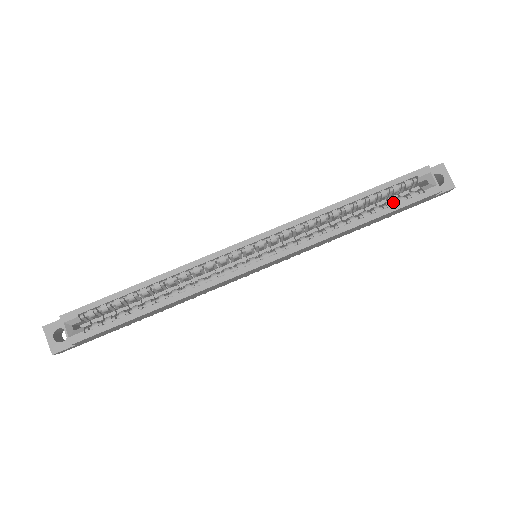
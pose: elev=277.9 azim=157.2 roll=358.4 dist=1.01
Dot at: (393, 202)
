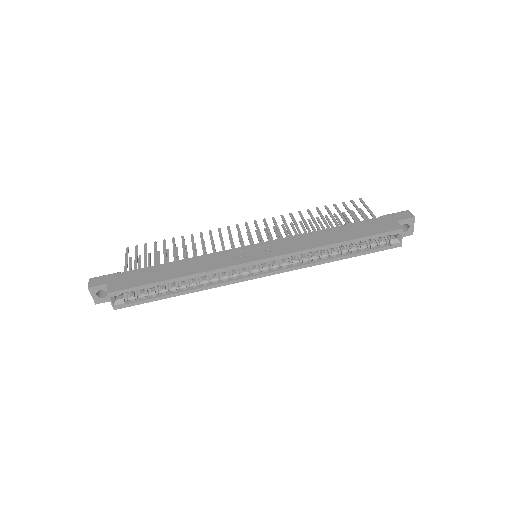
Dot at: (366, 247)
